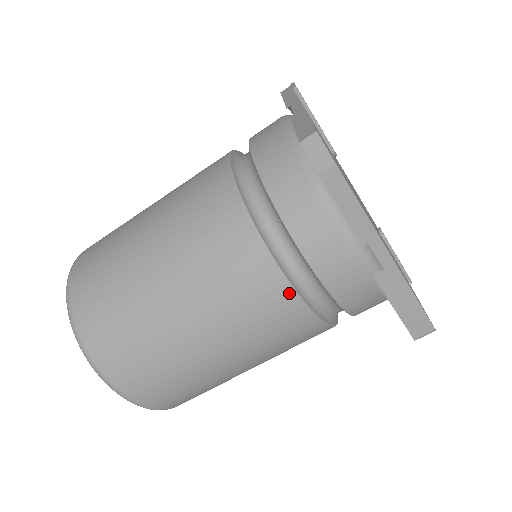
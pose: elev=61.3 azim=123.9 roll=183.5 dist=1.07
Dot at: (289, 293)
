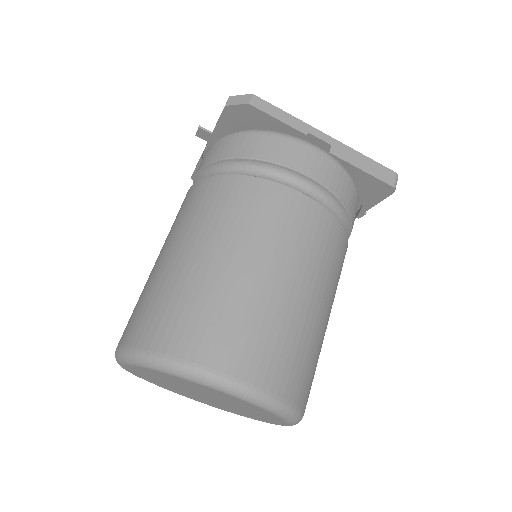
Dot at: (294, 194)
